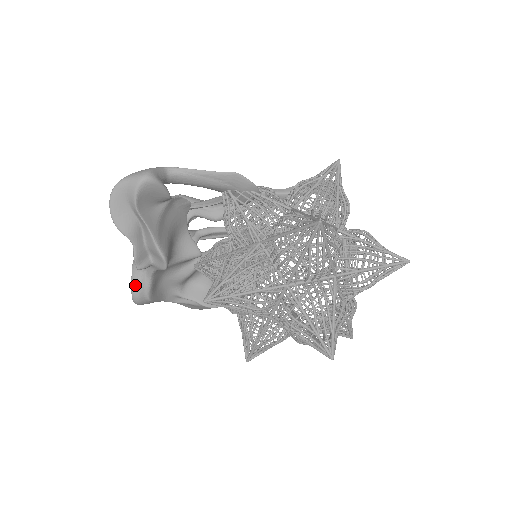
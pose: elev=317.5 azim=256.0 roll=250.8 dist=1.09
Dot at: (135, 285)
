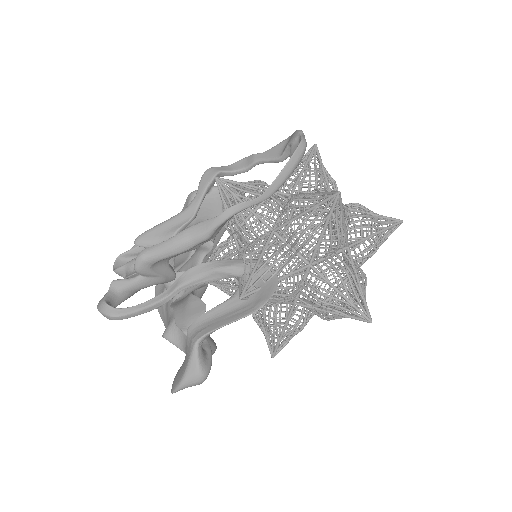
Dot at: occluded
